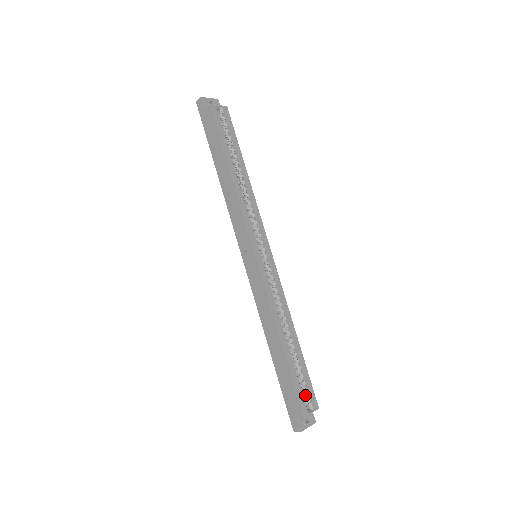
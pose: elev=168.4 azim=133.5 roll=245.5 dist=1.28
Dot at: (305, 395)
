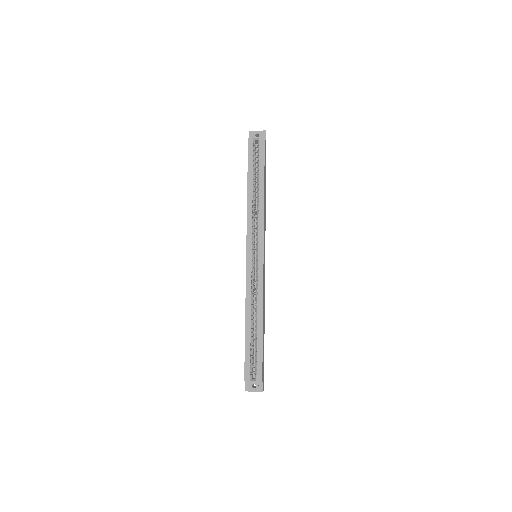
Dot at: (255, 367)
